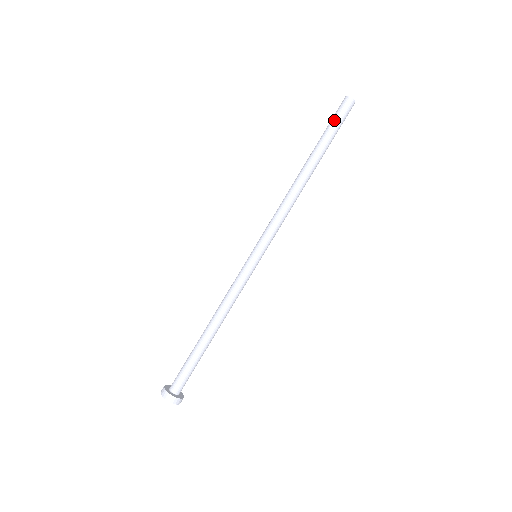
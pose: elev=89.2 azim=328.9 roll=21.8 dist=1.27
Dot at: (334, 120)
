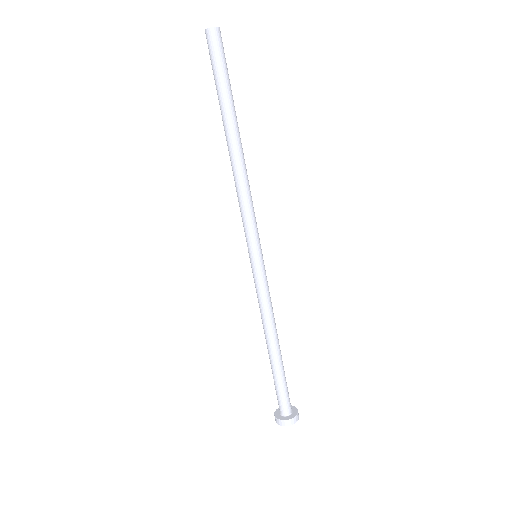
Dot at: (212, 68)
